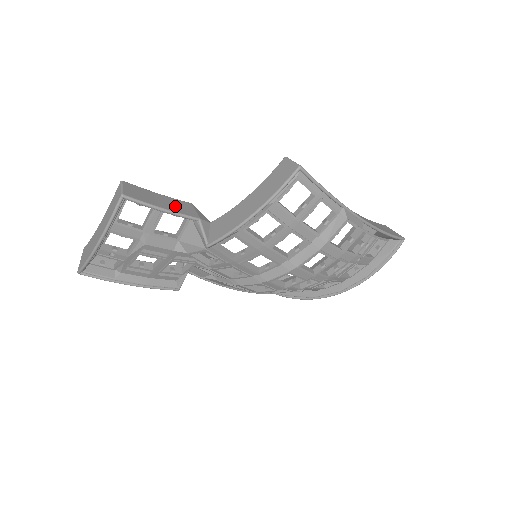
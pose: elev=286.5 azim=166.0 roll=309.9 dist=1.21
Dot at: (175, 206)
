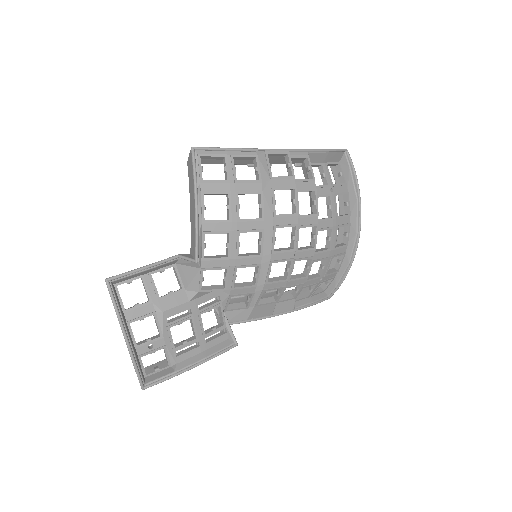
Dot at: occluded
